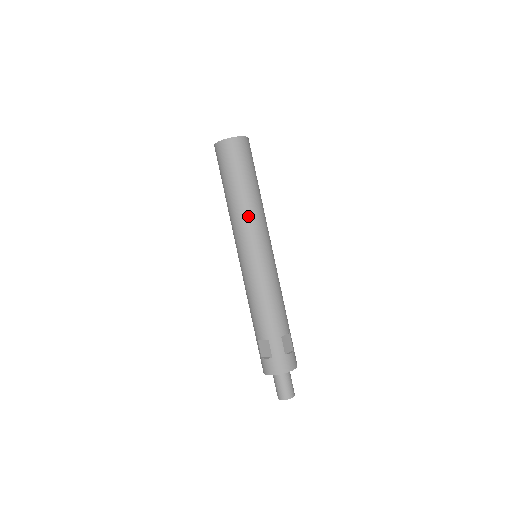
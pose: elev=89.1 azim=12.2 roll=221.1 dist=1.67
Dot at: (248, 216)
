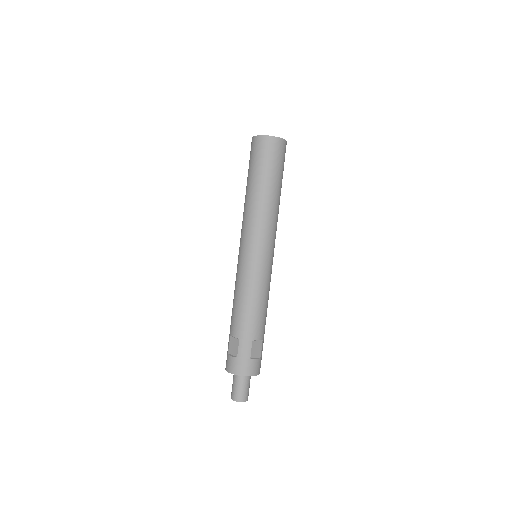
Dot at: (260, 215)
